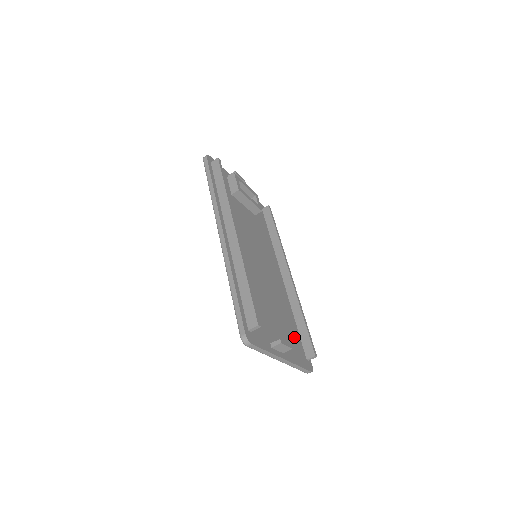
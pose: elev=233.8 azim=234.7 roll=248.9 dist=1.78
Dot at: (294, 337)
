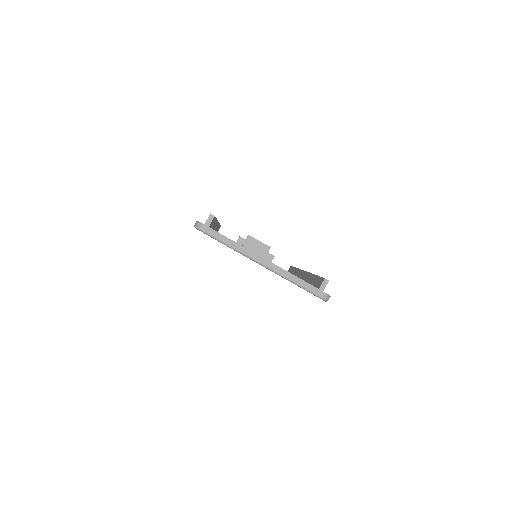
Dot at: occluded
